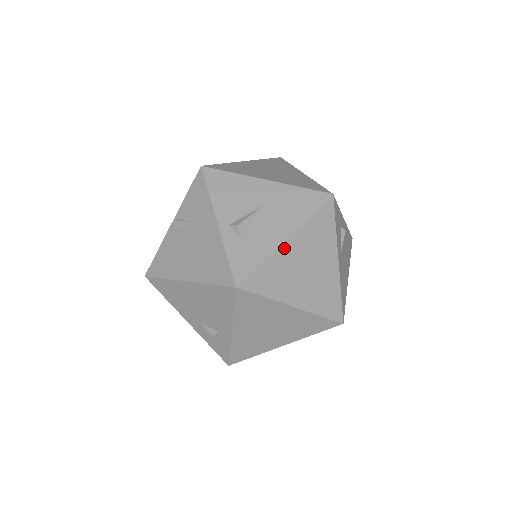
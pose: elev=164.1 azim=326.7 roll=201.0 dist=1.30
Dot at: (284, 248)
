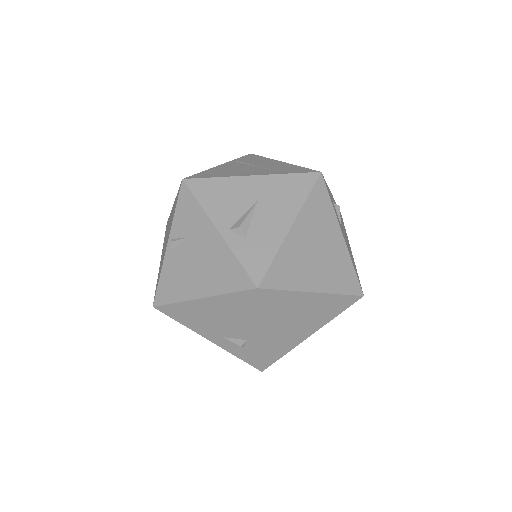
Dot at: (291, 237)
